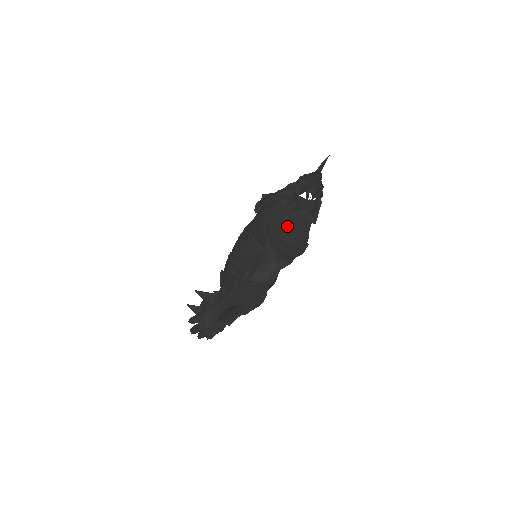
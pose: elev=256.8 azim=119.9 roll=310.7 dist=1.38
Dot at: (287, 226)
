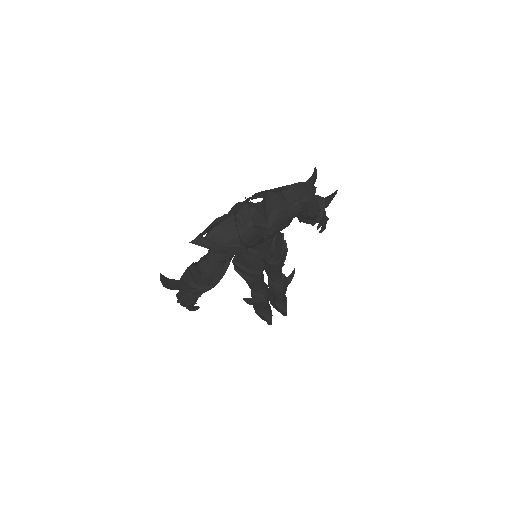
Dot at: (220, 220)
